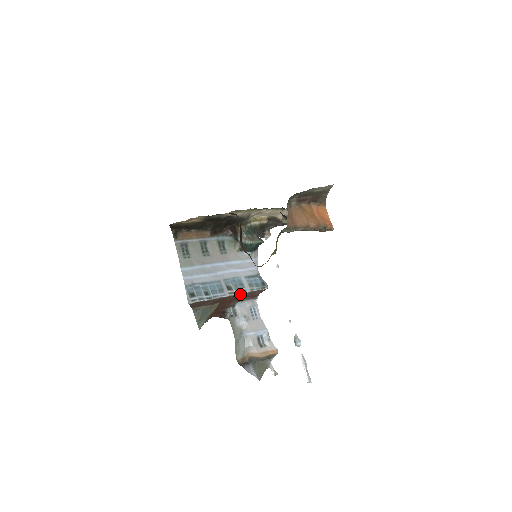
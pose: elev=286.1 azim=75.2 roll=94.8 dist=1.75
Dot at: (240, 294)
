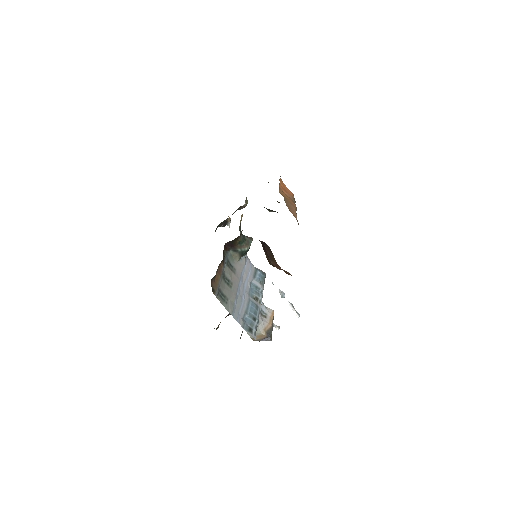
Dot at: (262, 297)
